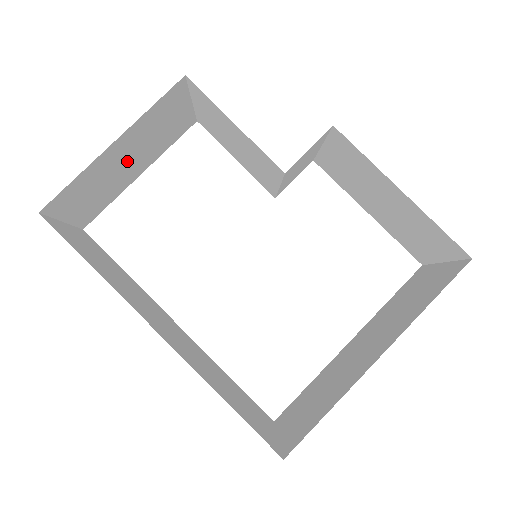
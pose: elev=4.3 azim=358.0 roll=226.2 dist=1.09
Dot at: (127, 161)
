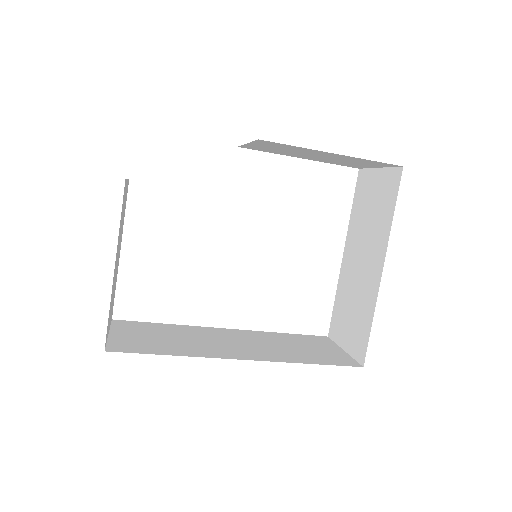
Dot at: (117, 260)
